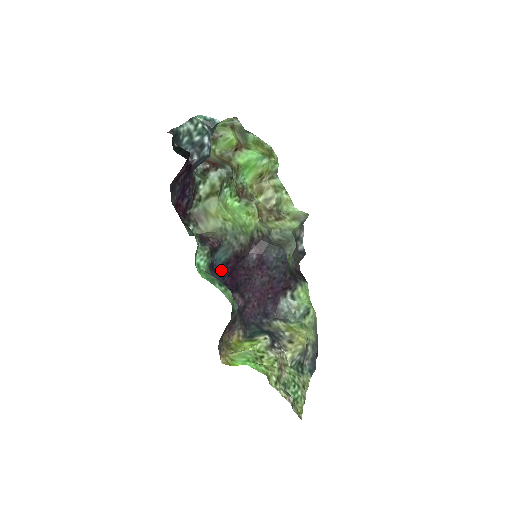
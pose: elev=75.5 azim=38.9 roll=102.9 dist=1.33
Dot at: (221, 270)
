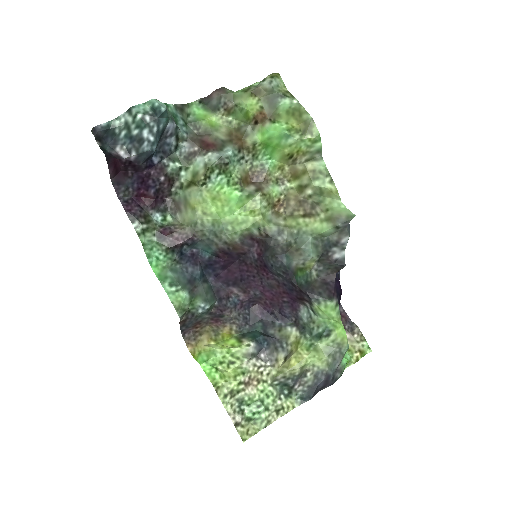
Dot at: (210, 262)
